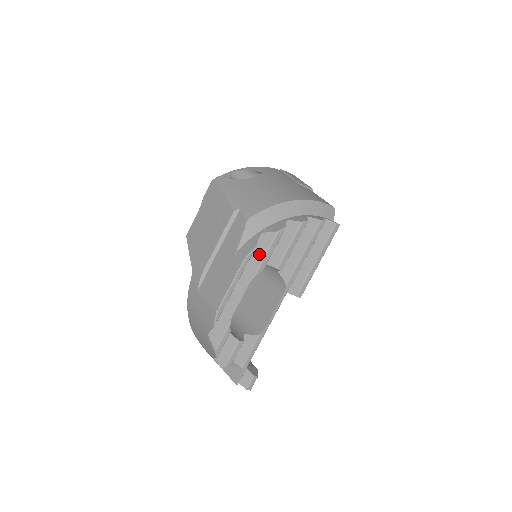
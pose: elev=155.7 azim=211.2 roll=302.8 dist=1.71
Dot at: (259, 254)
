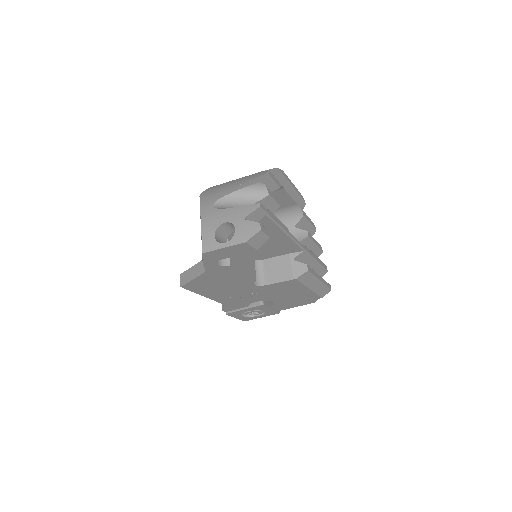
Dot at: occluded
